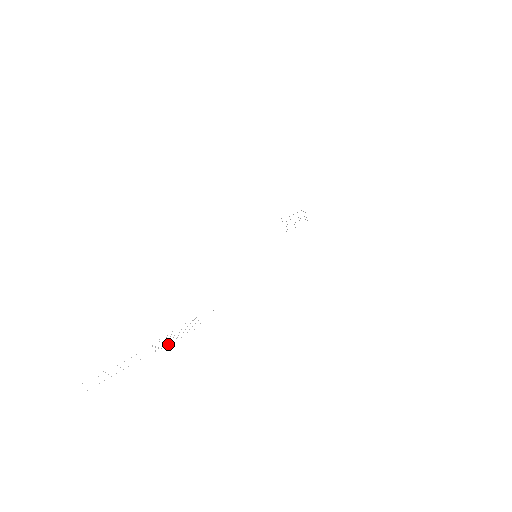
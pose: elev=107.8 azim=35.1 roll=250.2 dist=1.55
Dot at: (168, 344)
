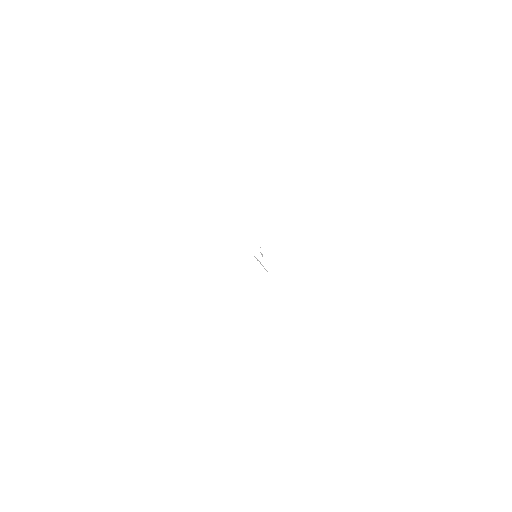
Dot at: occluded
